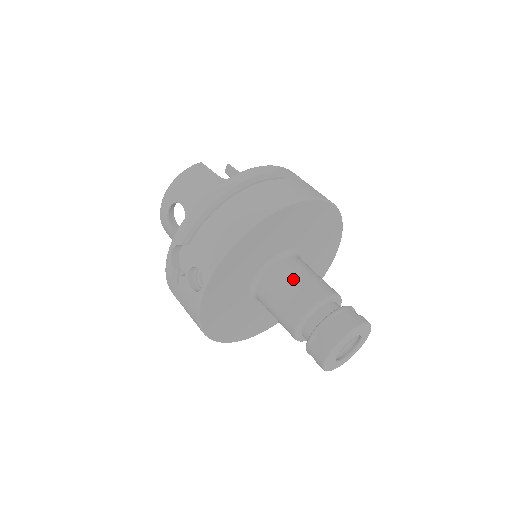
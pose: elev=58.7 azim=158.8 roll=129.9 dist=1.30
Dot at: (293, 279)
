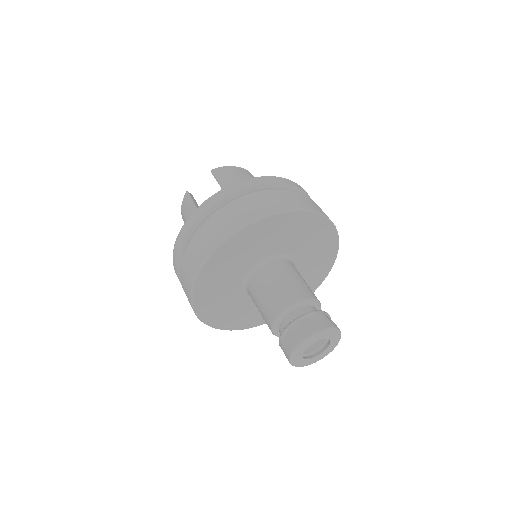
Dot at: (258, 298)
